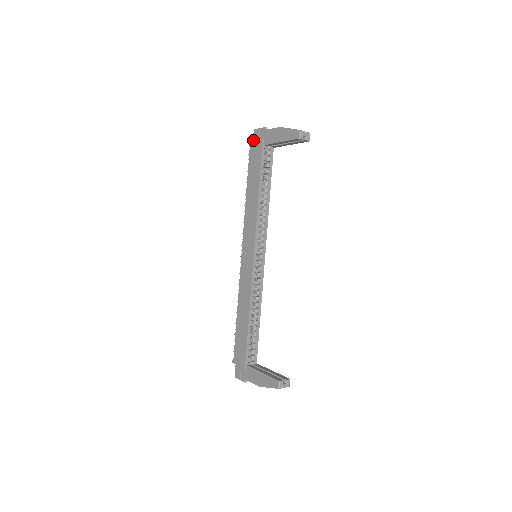
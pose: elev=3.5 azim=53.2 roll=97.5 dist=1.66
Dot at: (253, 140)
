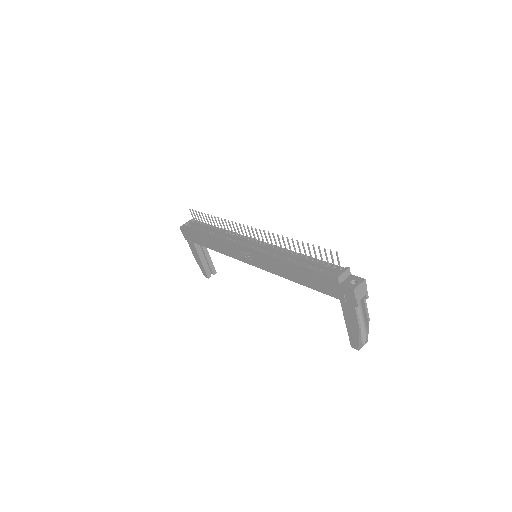
Dot at: (342, 287)
